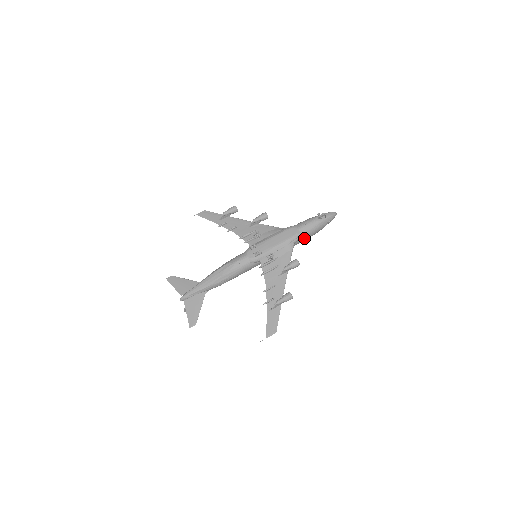
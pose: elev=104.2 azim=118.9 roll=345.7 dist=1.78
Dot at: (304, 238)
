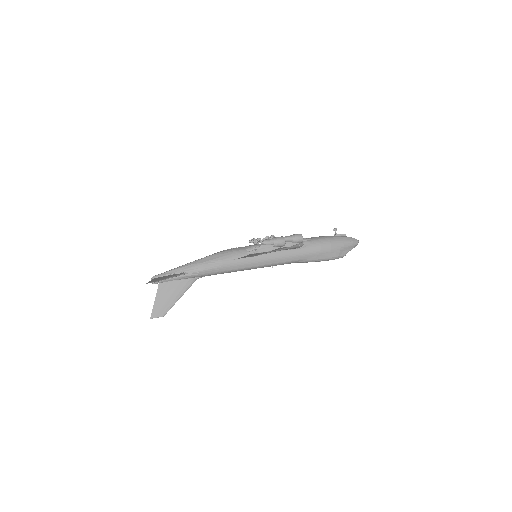
Dot at: (316, 246)
